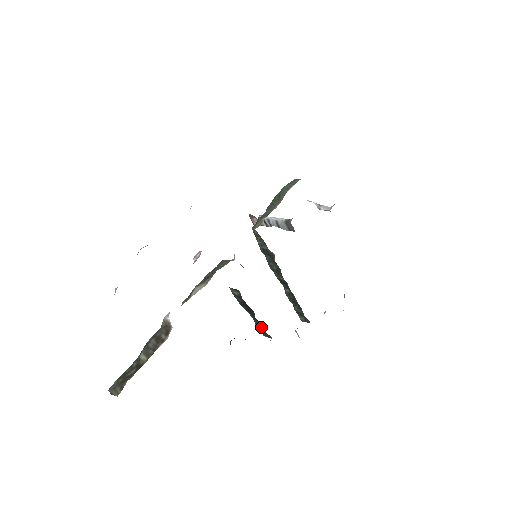
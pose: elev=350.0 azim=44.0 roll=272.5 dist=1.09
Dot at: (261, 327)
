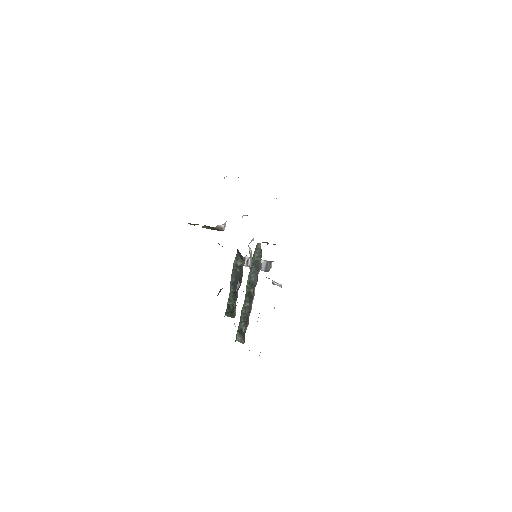
Dot at: (233, 303)
